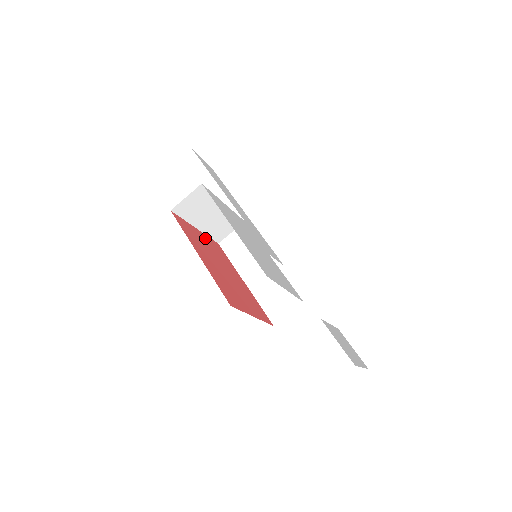
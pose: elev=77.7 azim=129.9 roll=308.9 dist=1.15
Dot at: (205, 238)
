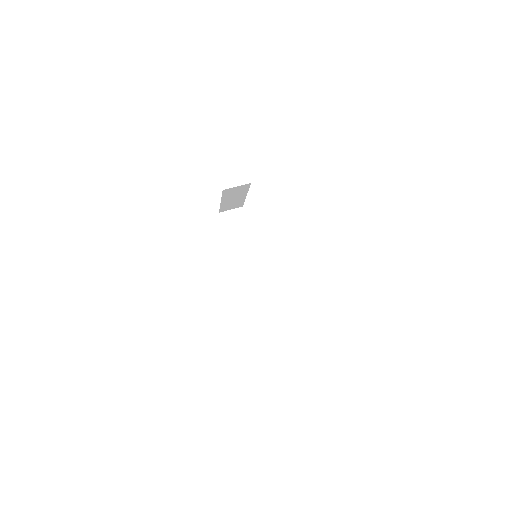
Dot at: occluded
